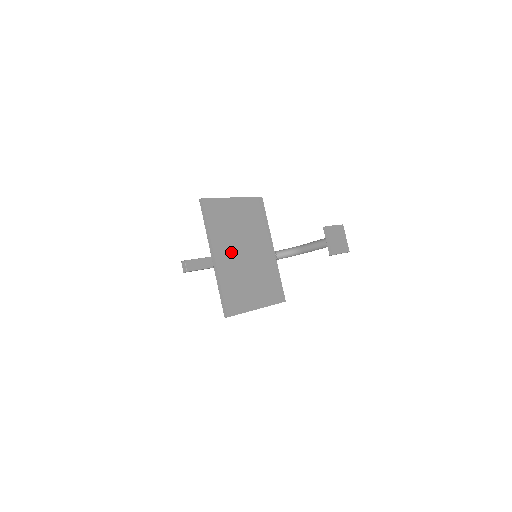
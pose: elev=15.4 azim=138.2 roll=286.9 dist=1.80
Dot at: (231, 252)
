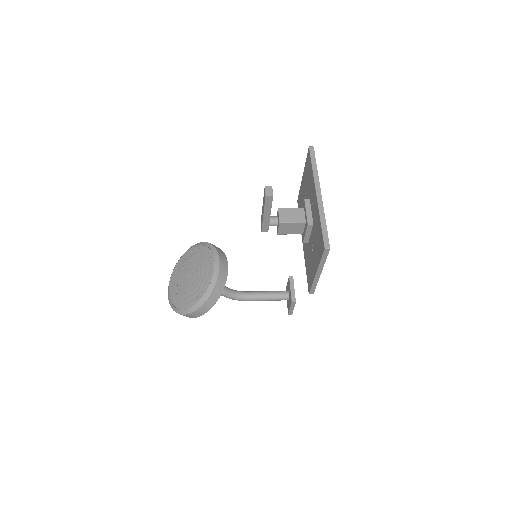
Dot at: occluded
